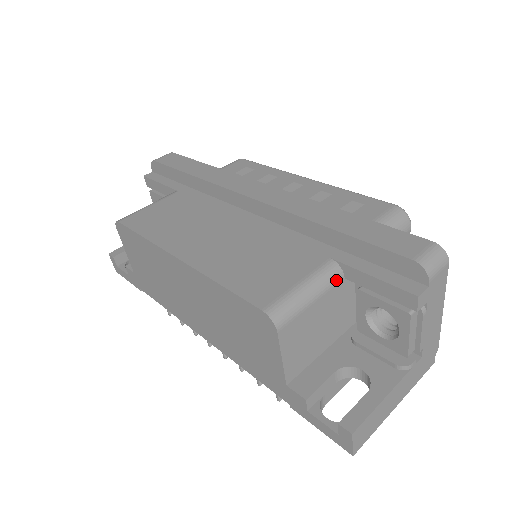
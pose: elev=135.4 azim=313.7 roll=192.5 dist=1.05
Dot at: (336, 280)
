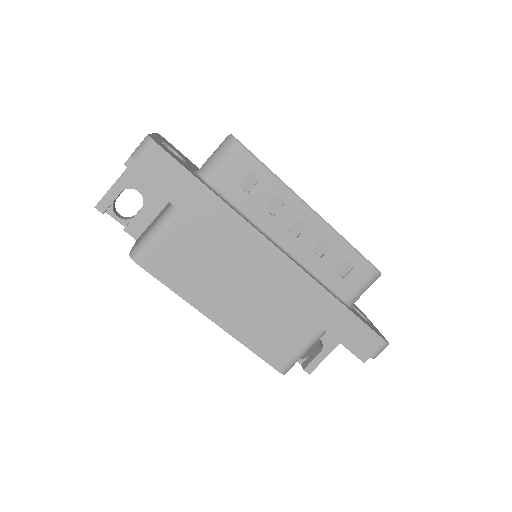
Dot at: occluded
